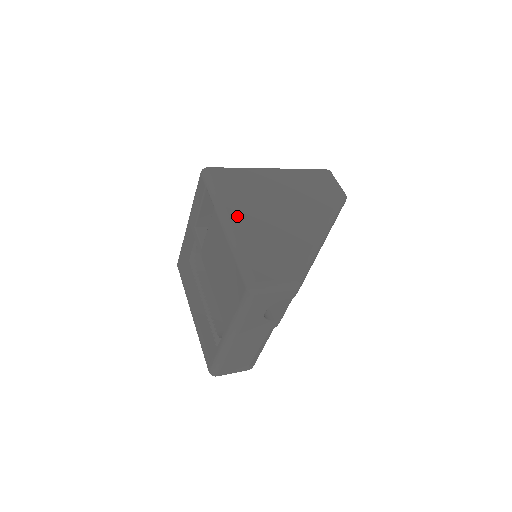
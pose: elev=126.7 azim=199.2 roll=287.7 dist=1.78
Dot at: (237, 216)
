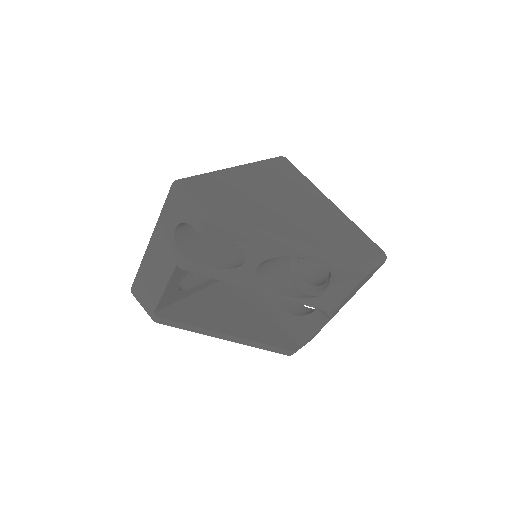
Dot at: (248, 173)
